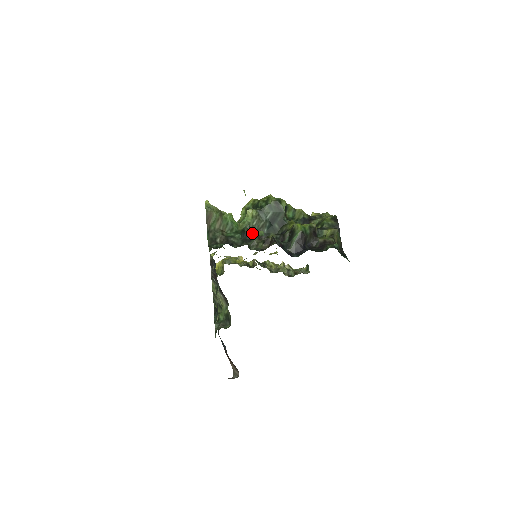
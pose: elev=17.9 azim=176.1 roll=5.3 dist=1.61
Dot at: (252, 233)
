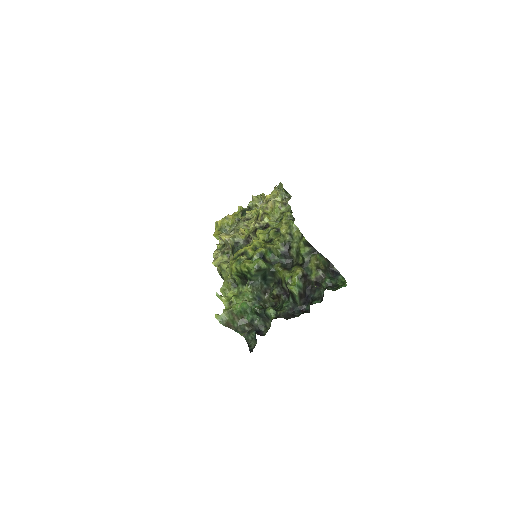
Dot at: (265, 314)
